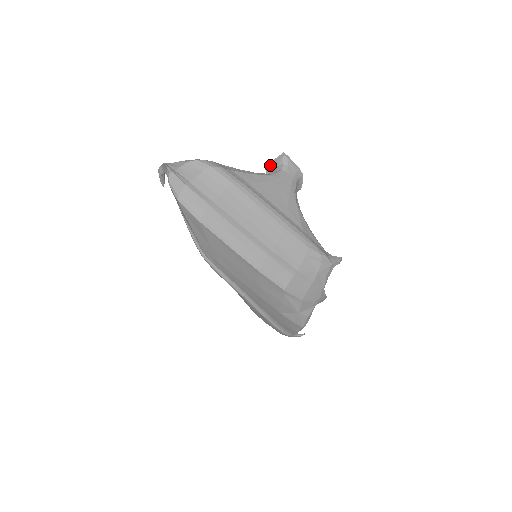
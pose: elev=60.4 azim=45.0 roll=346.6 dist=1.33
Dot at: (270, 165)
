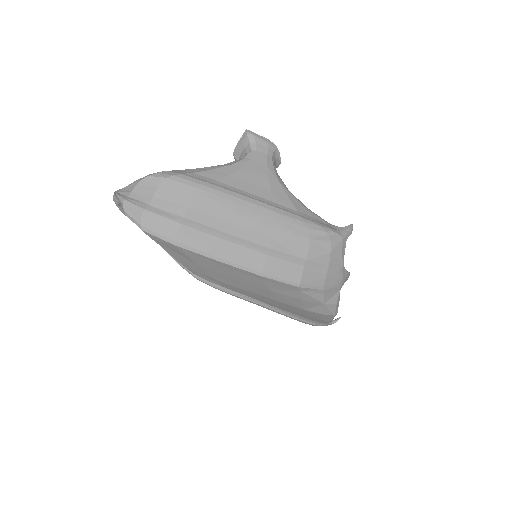
Dot at: (236, 149)
